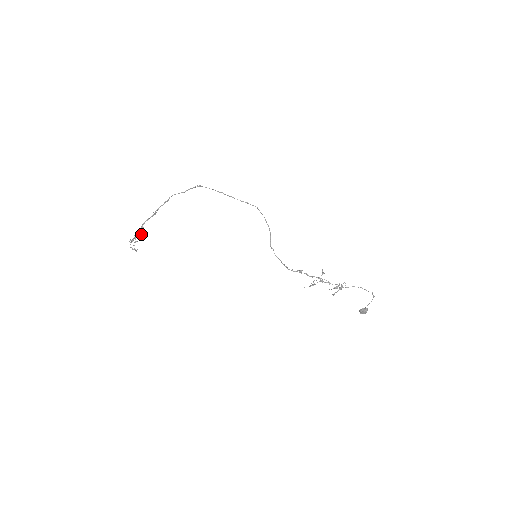
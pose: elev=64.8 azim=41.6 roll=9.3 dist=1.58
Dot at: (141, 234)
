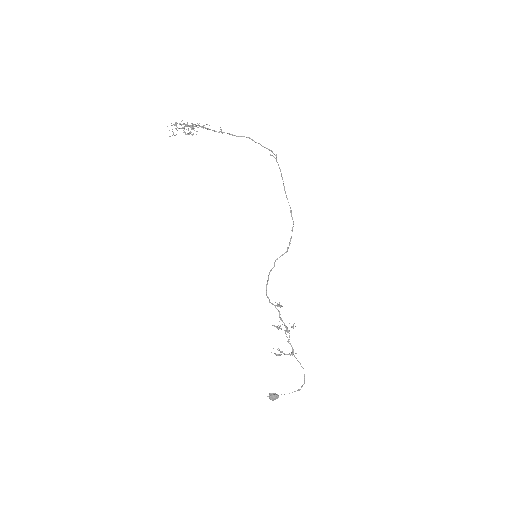
Dot at: occluded
